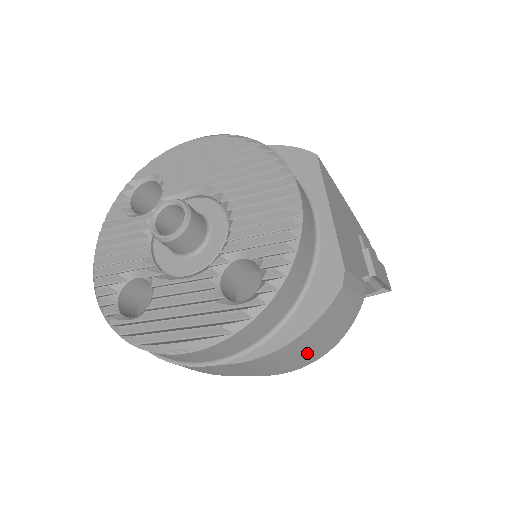
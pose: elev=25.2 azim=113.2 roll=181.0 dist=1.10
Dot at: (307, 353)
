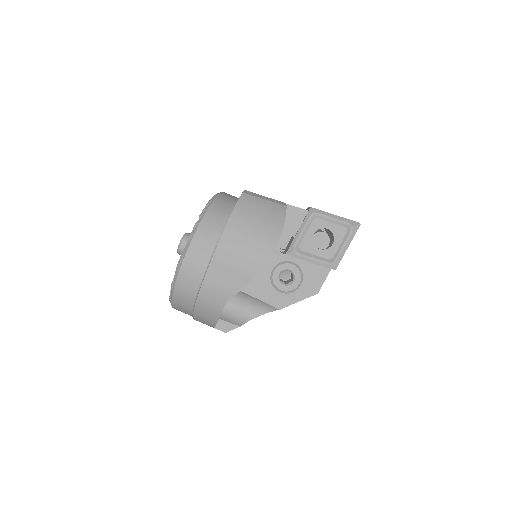
Dot at: (256, 237)
